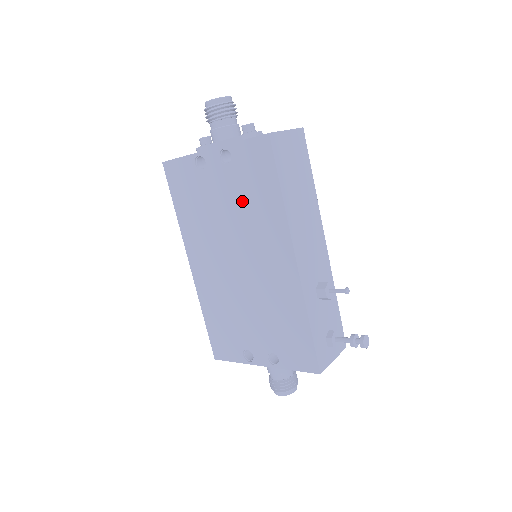
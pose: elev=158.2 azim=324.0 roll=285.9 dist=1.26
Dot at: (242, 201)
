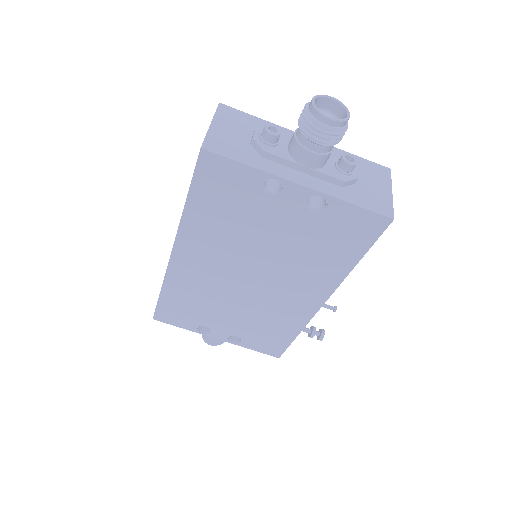
Dot at: (303, 245)
